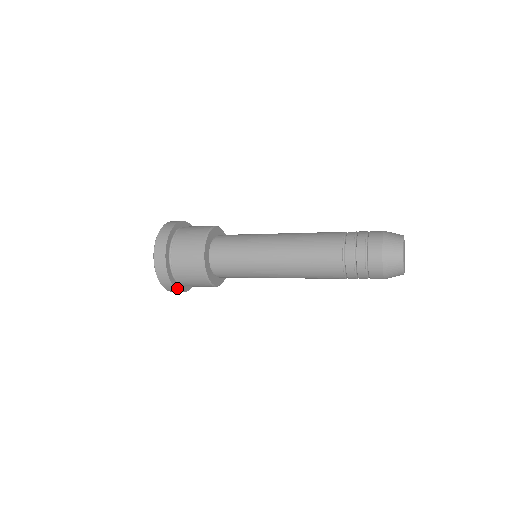
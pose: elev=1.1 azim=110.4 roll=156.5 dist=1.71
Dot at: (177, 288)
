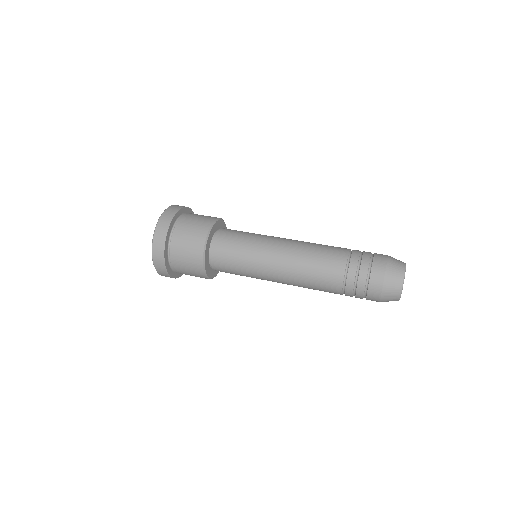
Dot at: (167, 269)
